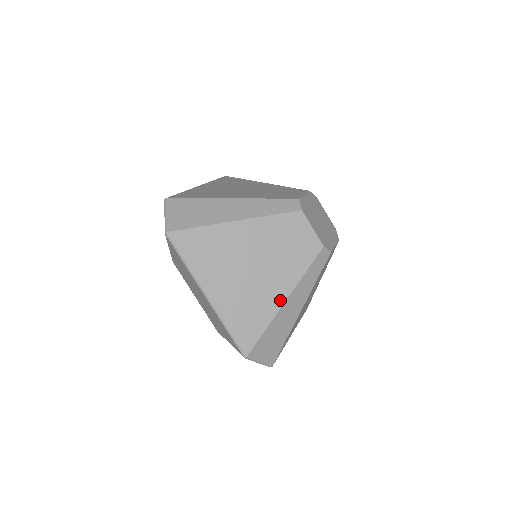
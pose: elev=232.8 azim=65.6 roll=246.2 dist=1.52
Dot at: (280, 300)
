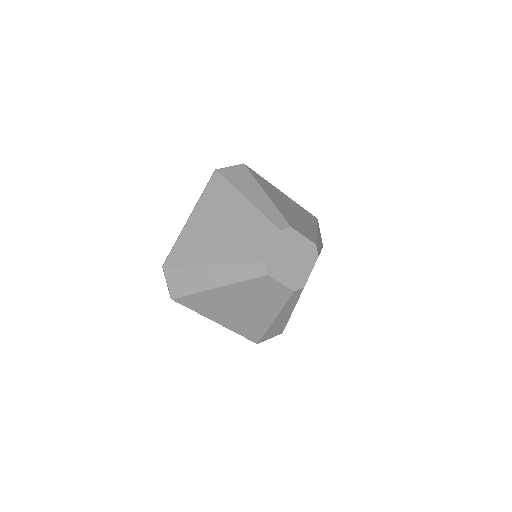
Dot at: (270, 320)
